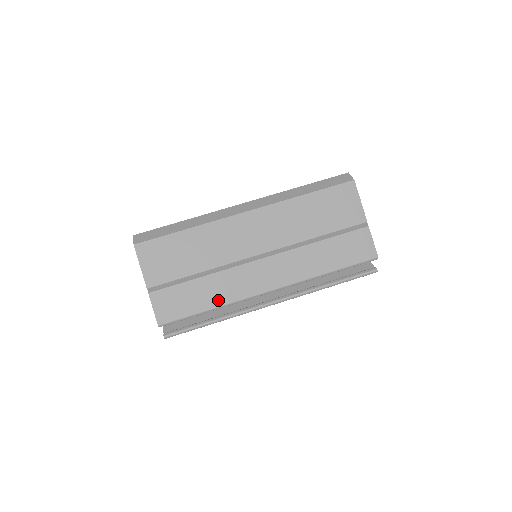
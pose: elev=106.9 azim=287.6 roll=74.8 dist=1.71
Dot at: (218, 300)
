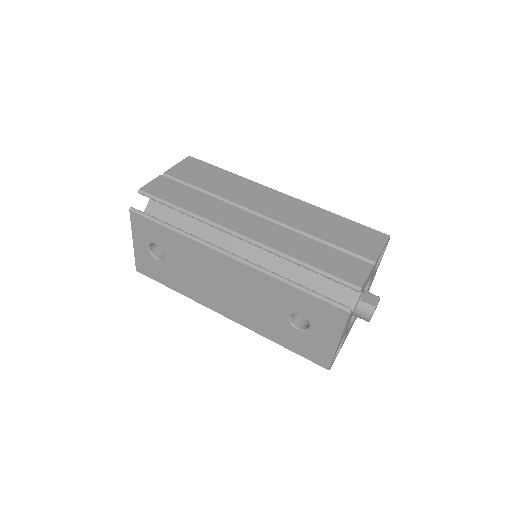
Dot at: (196, 209)
